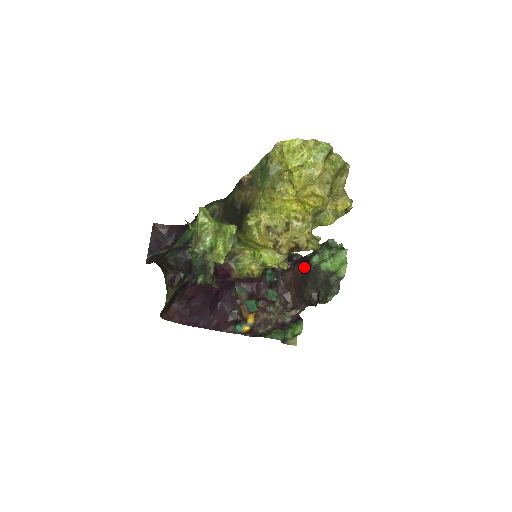
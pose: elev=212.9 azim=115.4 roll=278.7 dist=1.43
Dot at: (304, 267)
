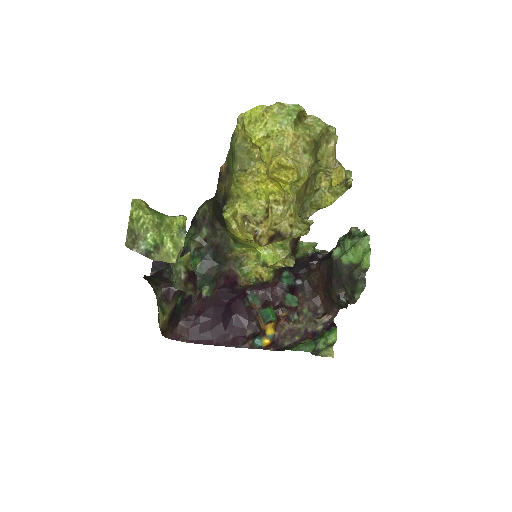
Dot at: (328, 264)
